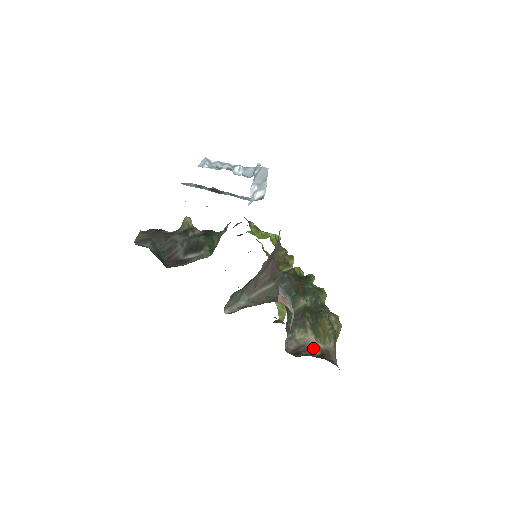
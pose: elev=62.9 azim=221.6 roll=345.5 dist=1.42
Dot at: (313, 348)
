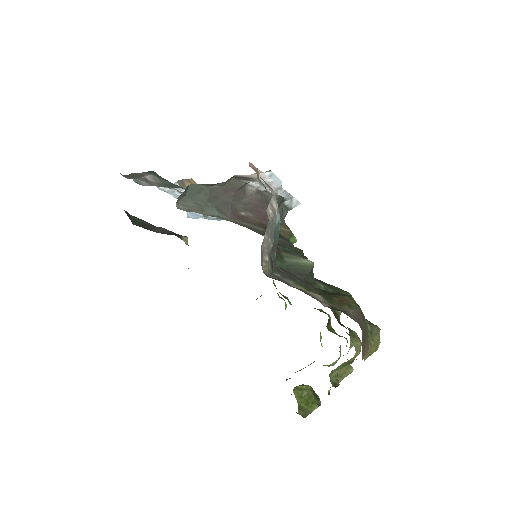
Dot at: (317, 300)
